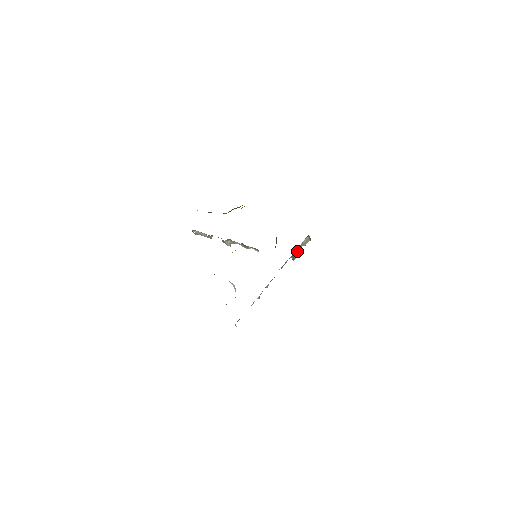
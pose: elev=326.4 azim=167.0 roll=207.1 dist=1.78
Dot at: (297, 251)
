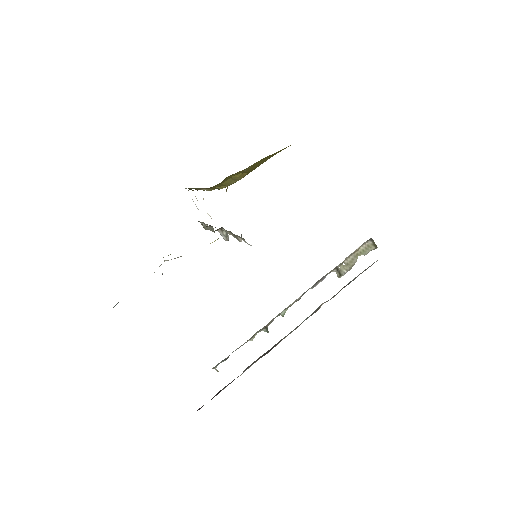
Dot at: (347, 262)
